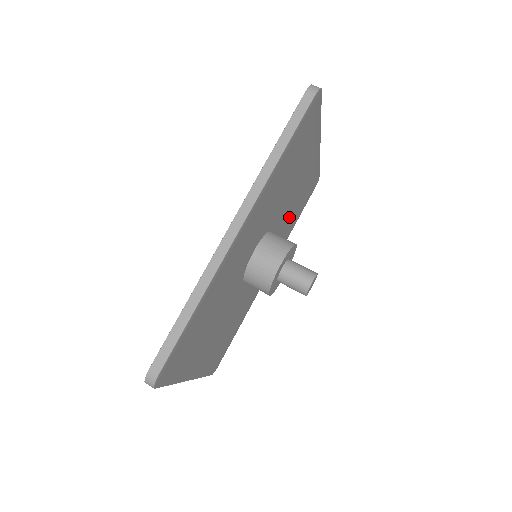
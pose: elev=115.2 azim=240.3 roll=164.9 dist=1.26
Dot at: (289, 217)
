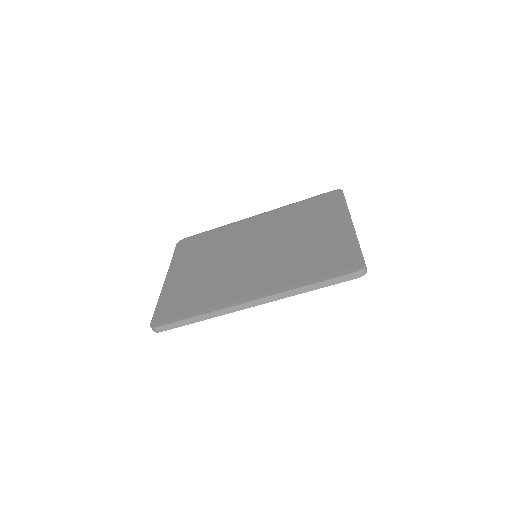
Dot at: occluded
